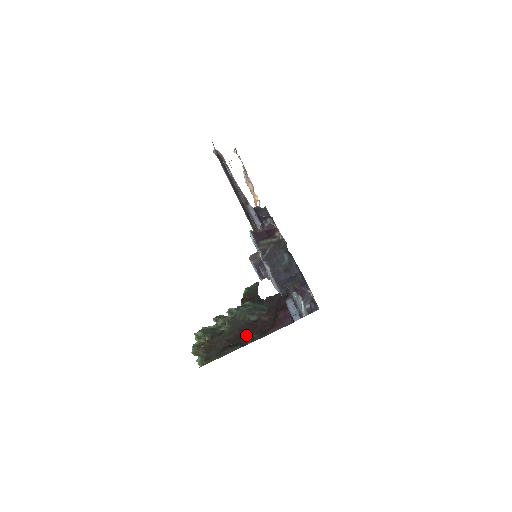
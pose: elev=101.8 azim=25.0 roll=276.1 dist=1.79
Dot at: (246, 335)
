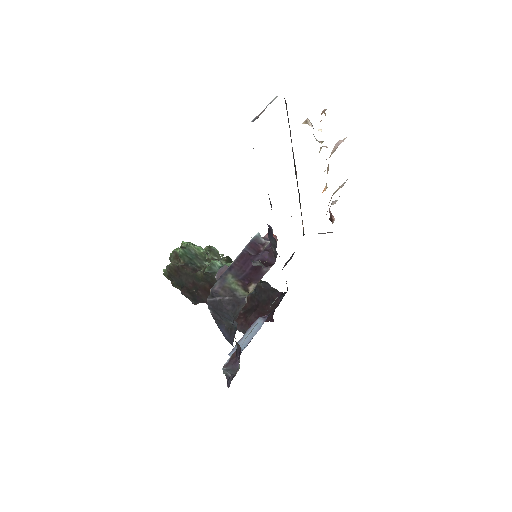
Dot at: occluded
